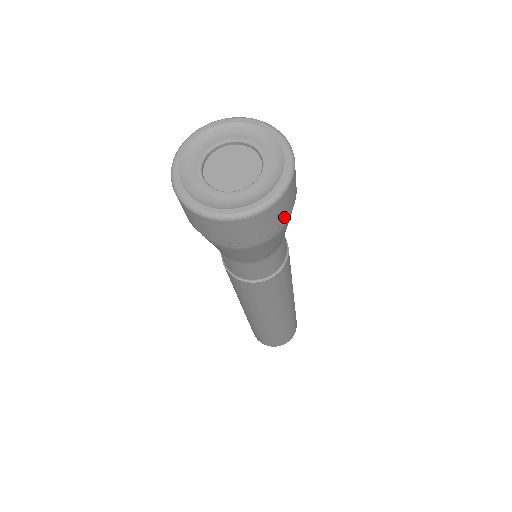
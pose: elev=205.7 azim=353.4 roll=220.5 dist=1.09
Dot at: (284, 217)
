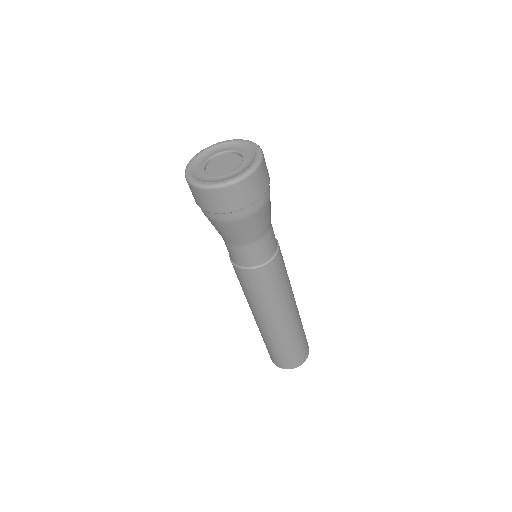
Dot at: (268, 179)
